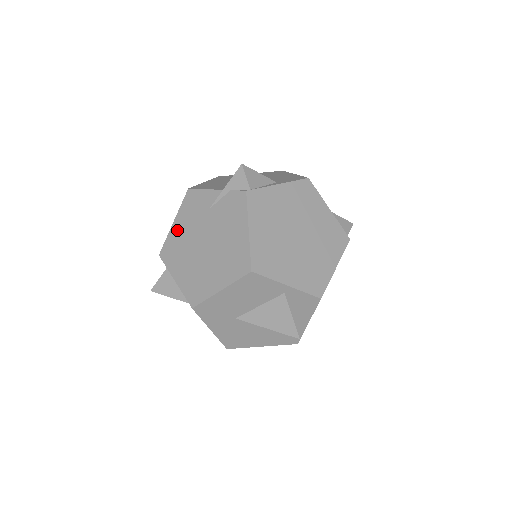
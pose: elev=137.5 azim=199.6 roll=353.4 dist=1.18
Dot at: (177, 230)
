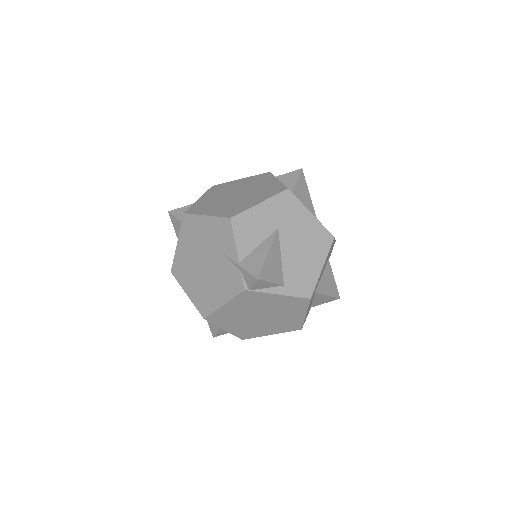
Dot at: (203, 224)
